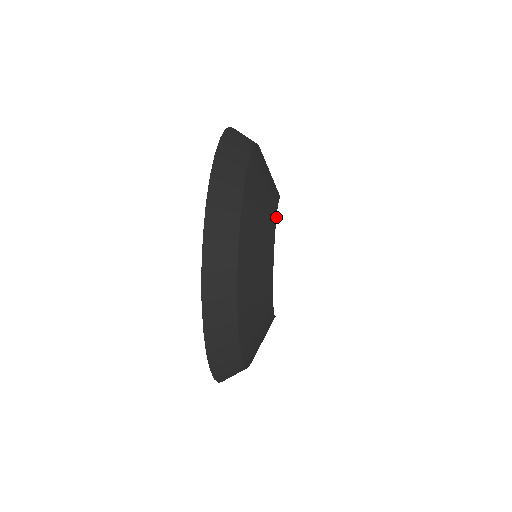
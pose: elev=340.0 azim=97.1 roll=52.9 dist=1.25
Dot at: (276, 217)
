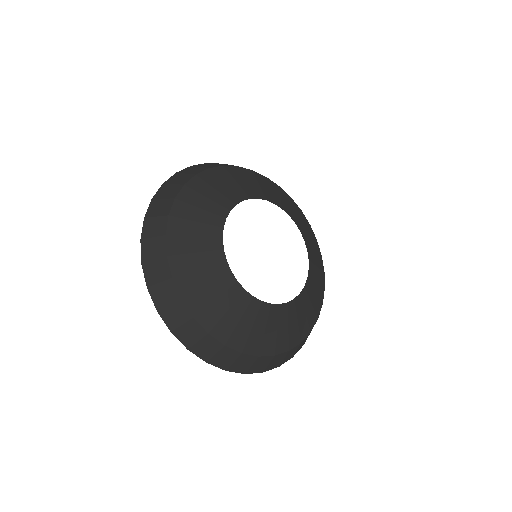
Dot at: occluded
